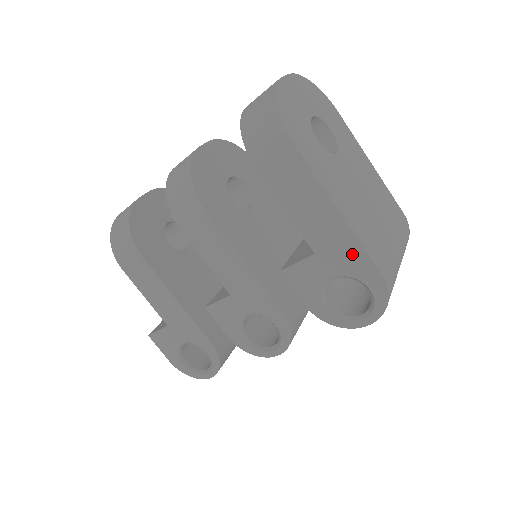
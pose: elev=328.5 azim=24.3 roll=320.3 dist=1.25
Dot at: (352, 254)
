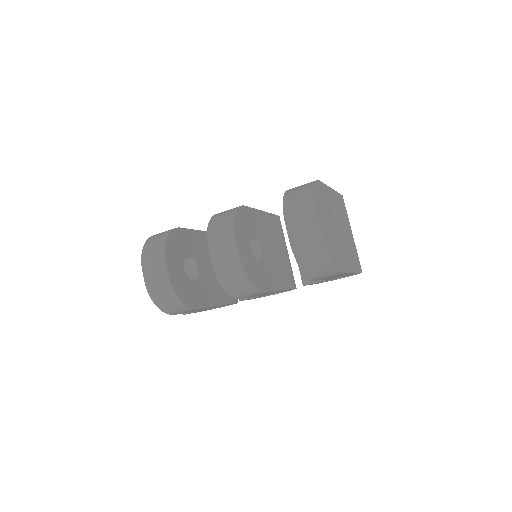
Dot at: occluded
